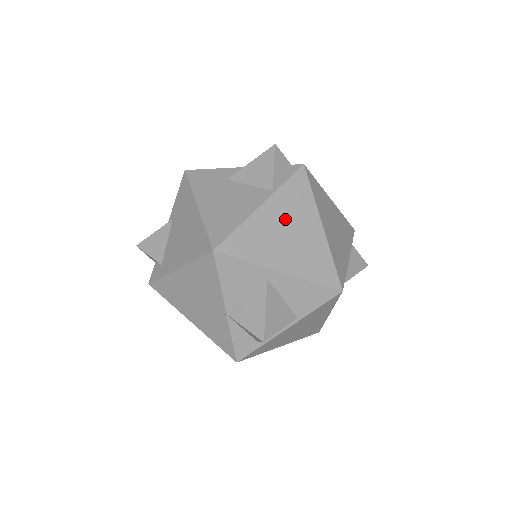
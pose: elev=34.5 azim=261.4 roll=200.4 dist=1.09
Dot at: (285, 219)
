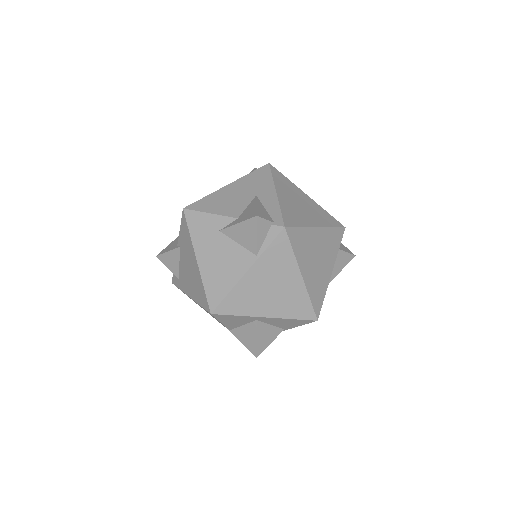
Dot at: (268, 278)
